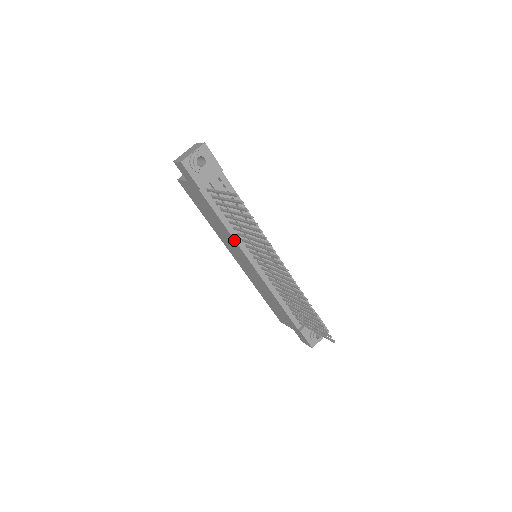
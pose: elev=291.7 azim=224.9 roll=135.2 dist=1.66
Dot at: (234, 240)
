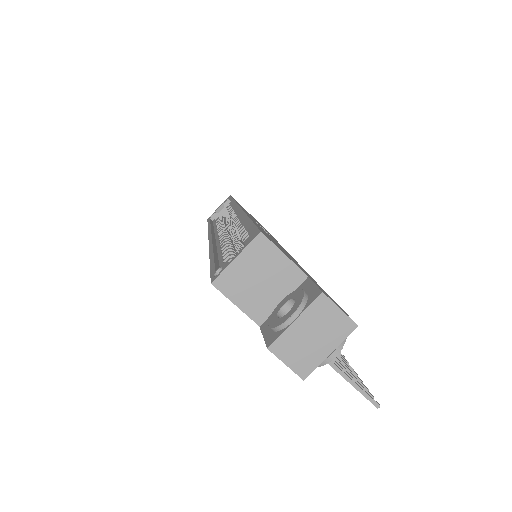
Dot at: occluded
